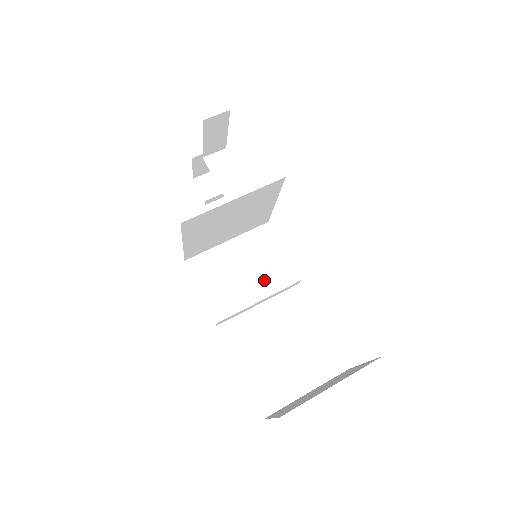
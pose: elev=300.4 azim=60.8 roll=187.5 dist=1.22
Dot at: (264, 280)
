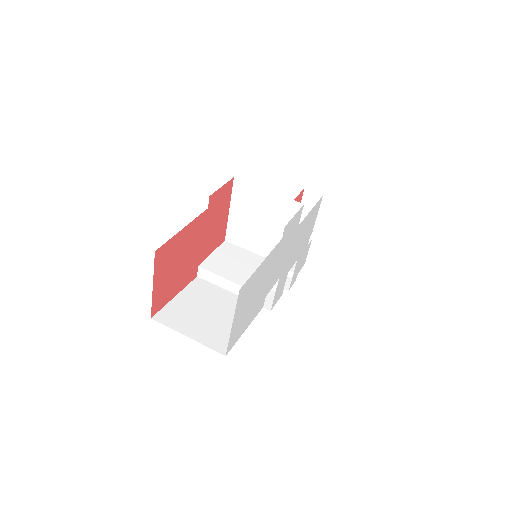
Dot at: (247, 278)
